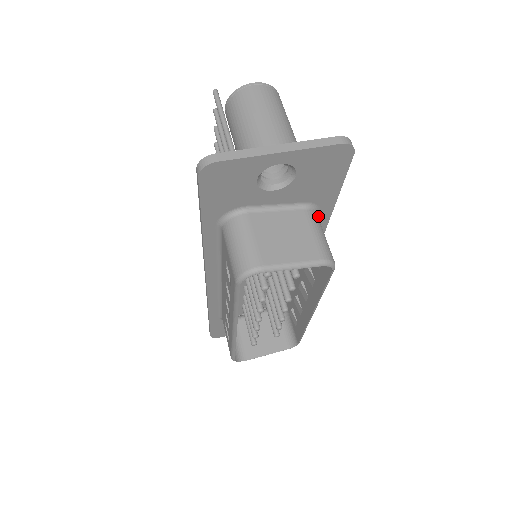
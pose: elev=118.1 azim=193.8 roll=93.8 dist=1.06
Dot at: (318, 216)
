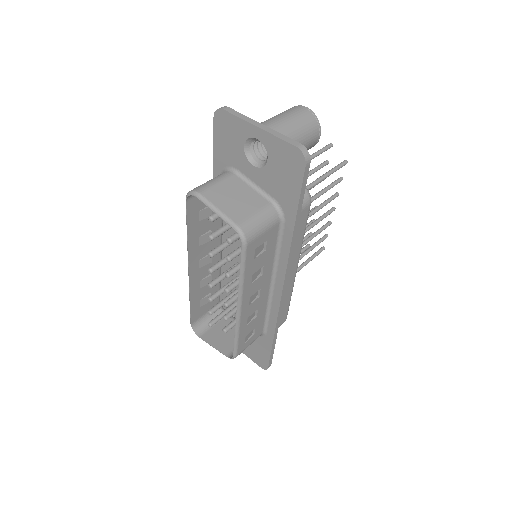
Dot at: (284, 225)
